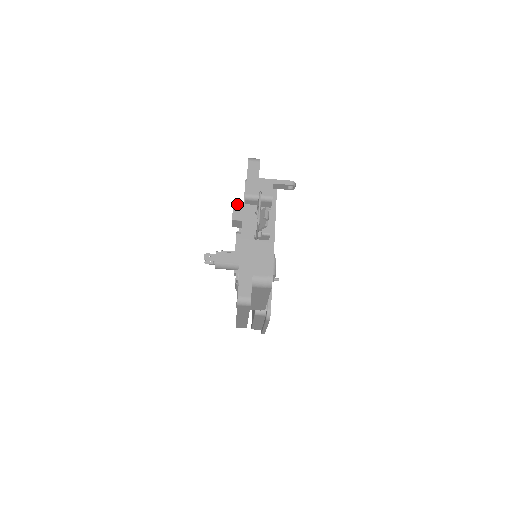
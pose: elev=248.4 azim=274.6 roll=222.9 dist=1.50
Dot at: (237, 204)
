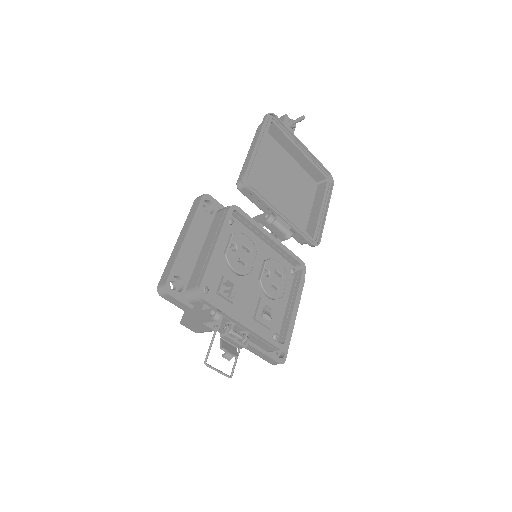
Dot at: occluded
